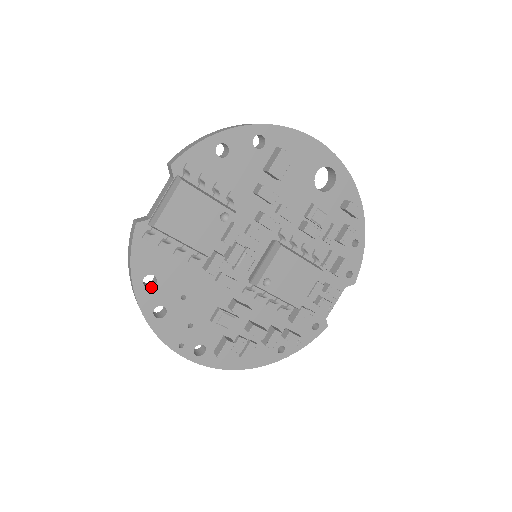
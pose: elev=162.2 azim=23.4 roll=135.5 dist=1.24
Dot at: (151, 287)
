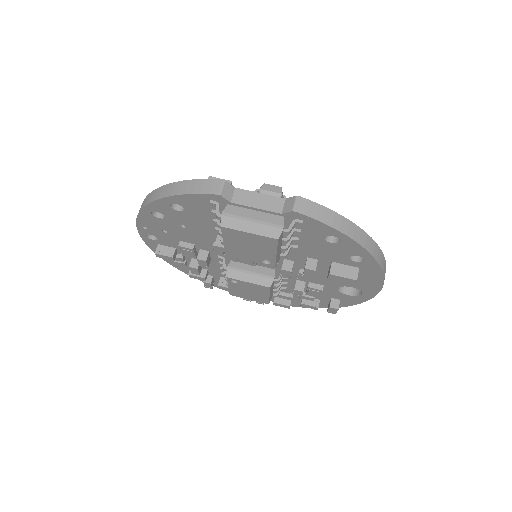
Dot at: (173, 208)
